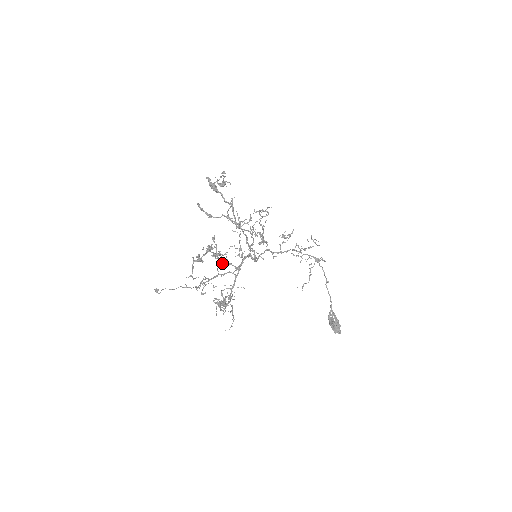
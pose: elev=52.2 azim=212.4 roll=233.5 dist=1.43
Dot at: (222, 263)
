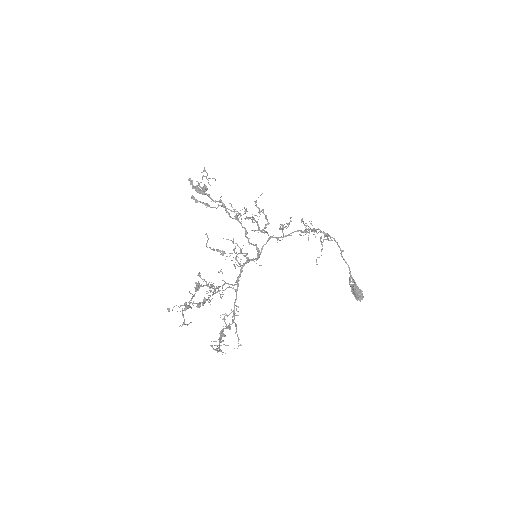
Dot at: (217, 287)
